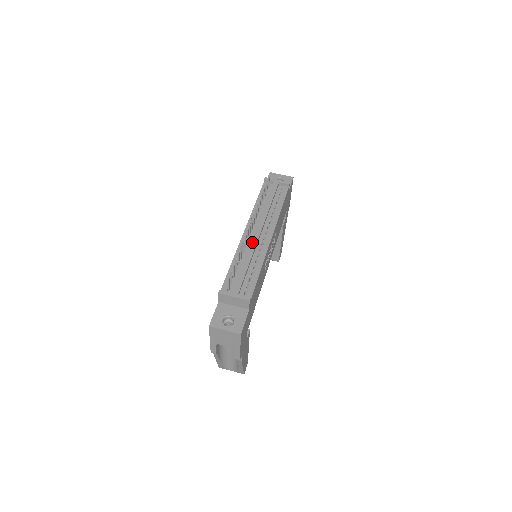
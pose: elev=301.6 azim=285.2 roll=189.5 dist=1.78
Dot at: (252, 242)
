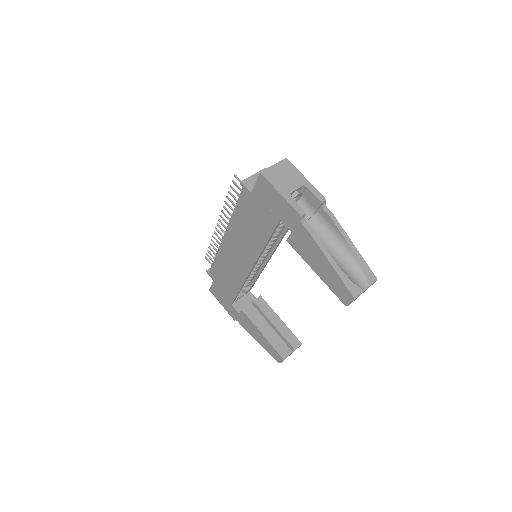
Dot at: occluded
